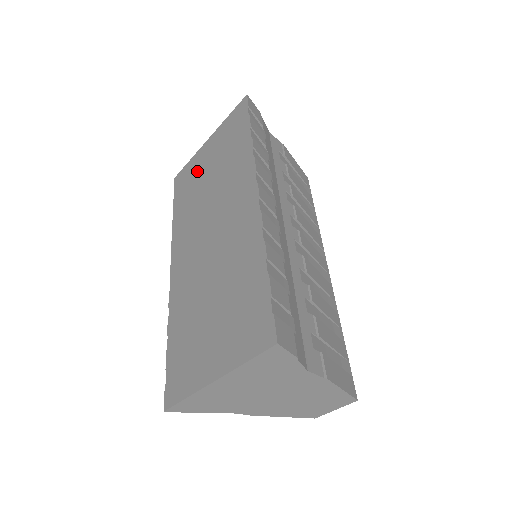
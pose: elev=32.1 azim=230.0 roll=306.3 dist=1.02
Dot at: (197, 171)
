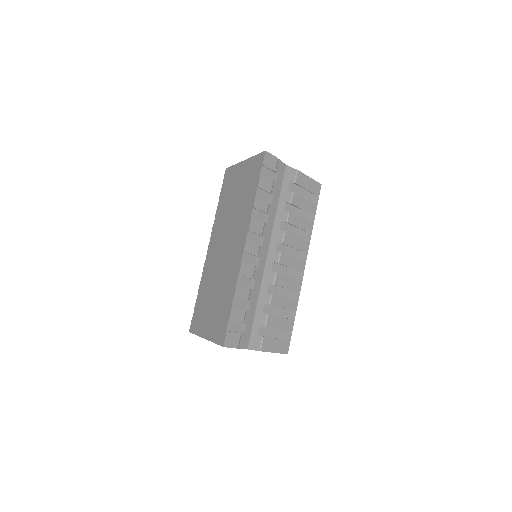
Dot at: (234, 183)
